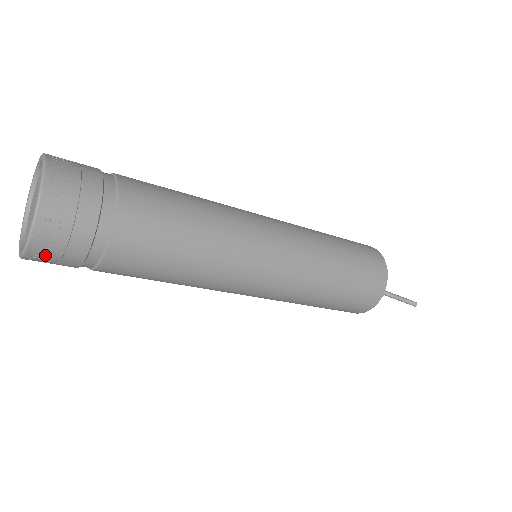
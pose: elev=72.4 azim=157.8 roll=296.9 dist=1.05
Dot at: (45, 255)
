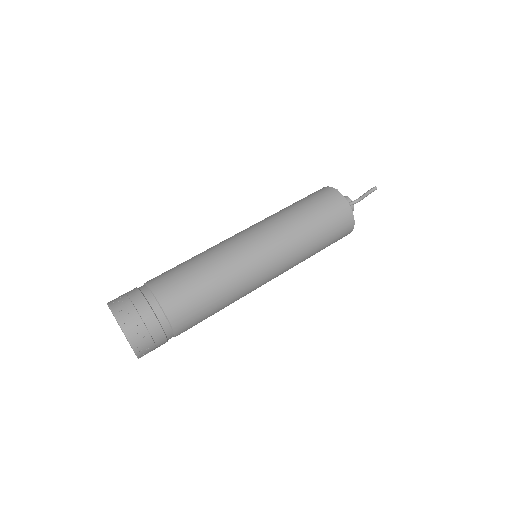
Dot at: (143, 342)
